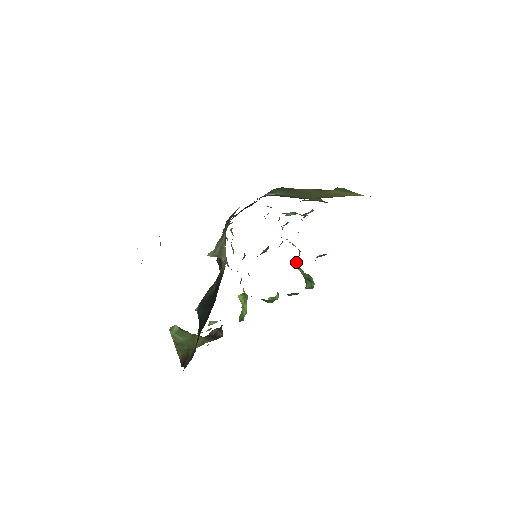
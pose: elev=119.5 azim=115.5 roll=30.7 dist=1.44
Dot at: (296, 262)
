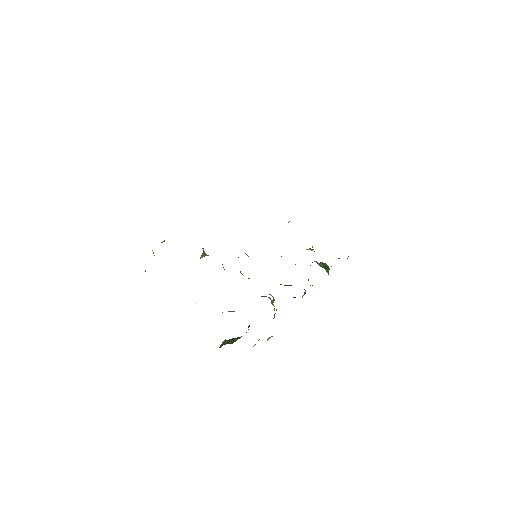
Dot at: occluded
